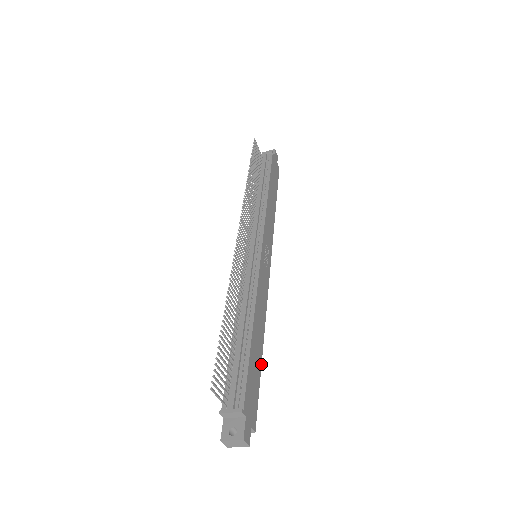
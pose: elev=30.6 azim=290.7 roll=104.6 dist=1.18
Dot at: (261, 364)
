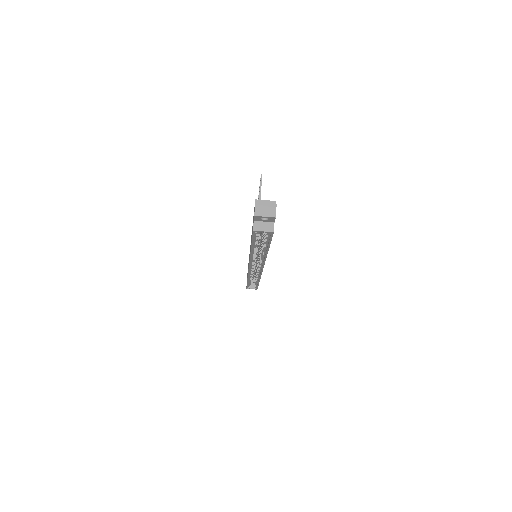
Dot at: (269, 247)
